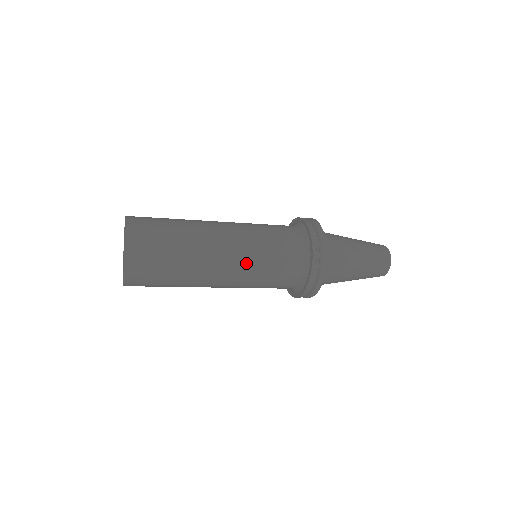
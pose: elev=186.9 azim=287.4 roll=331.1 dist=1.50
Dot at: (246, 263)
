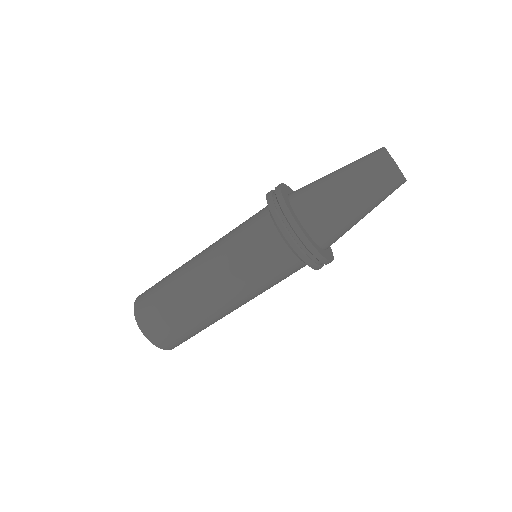
Dot at: (219, 240)
